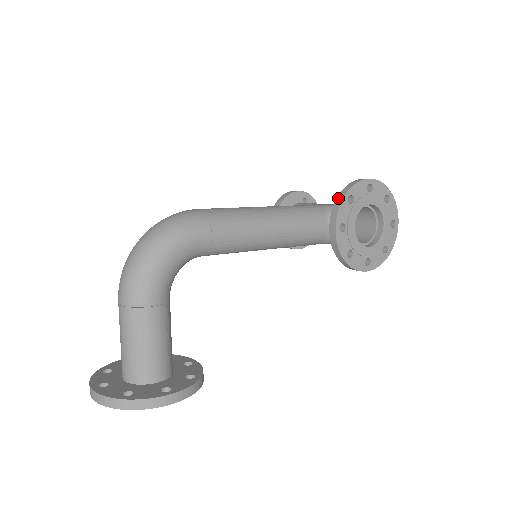
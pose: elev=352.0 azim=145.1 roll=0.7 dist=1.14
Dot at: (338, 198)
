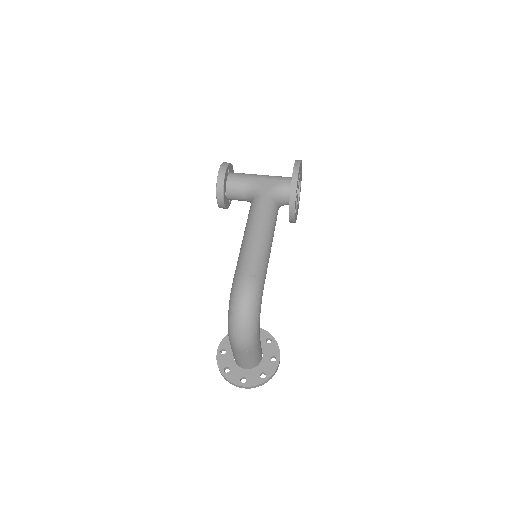
Dot at: (291, 198)
